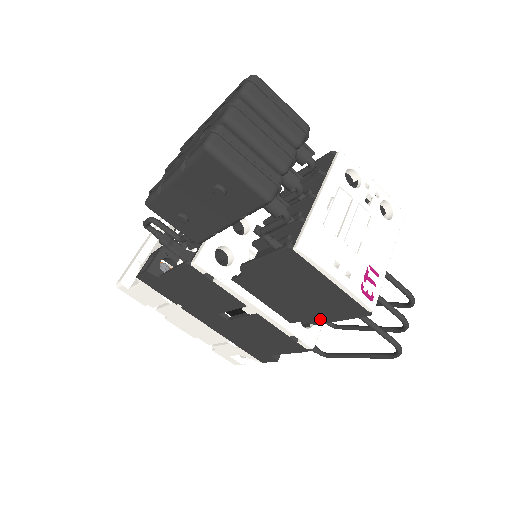
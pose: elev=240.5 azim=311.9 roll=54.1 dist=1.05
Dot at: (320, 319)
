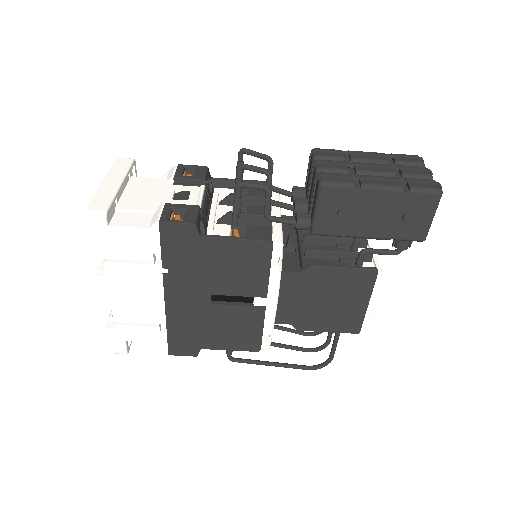
Dot at: (311, 327)
